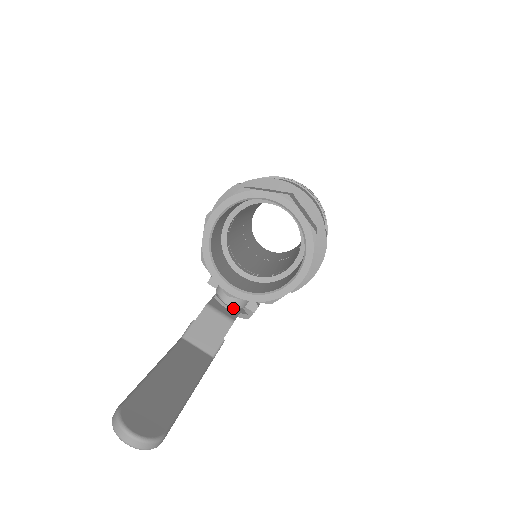
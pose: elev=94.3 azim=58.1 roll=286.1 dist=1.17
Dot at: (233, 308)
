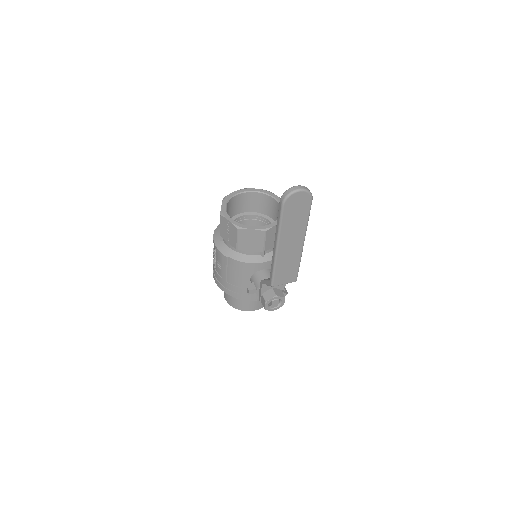
Dot at: occluded
